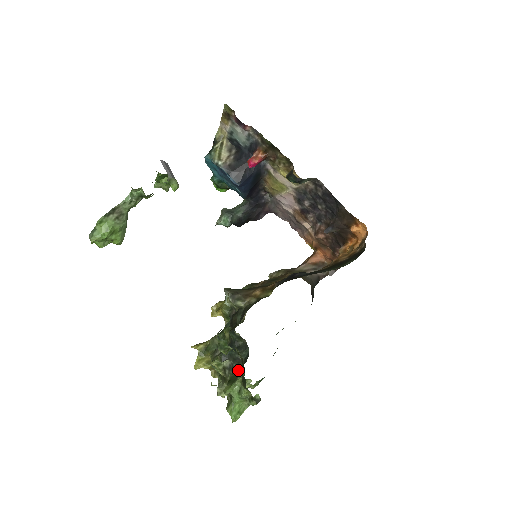
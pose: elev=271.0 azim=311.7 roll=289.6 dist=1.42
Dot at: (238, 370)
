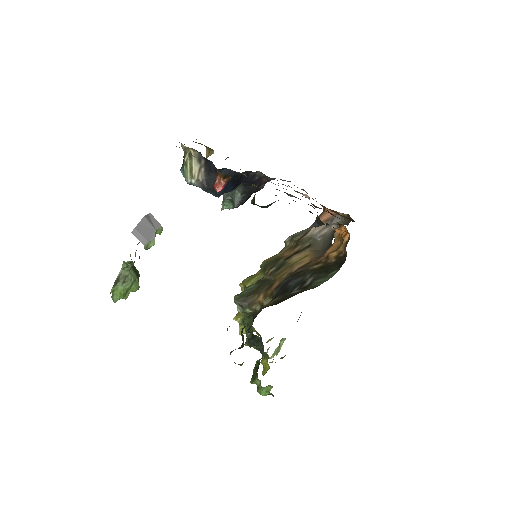
Dot at: (258, 366)
